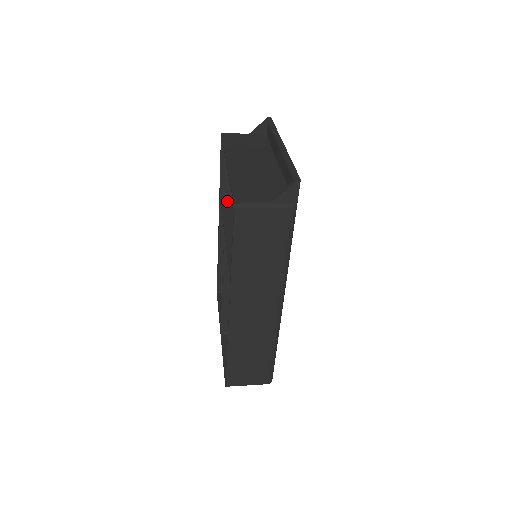
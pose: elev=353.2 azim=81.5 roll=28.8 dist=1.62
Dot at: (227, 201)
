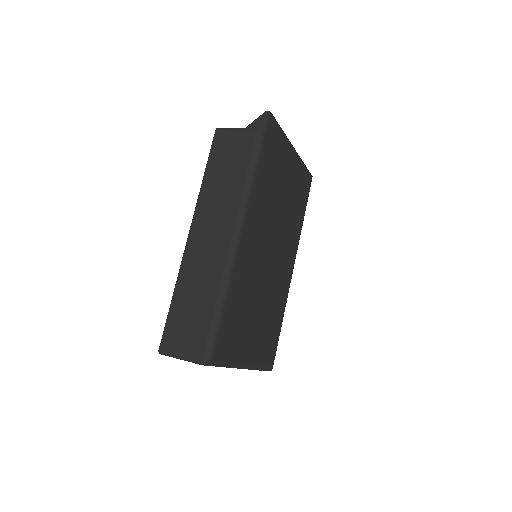
Dot at: occluded
